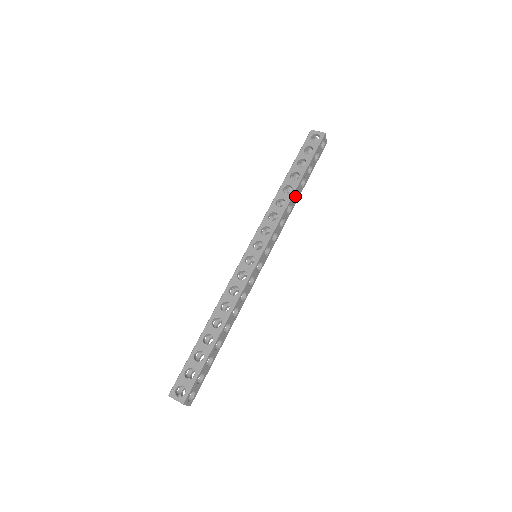
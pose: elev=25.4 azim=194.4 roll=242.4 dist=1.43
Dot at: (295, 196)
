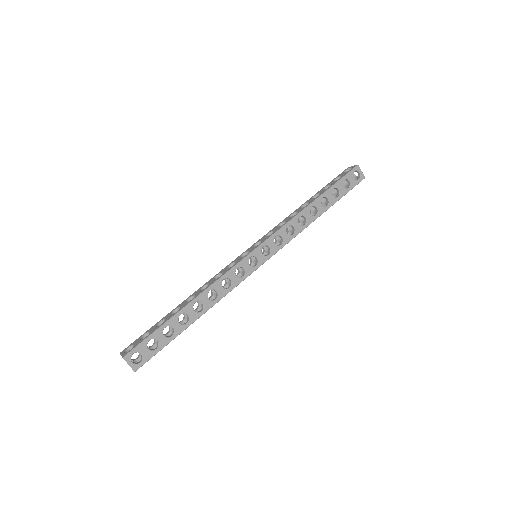
Dot at: (315, 214)
